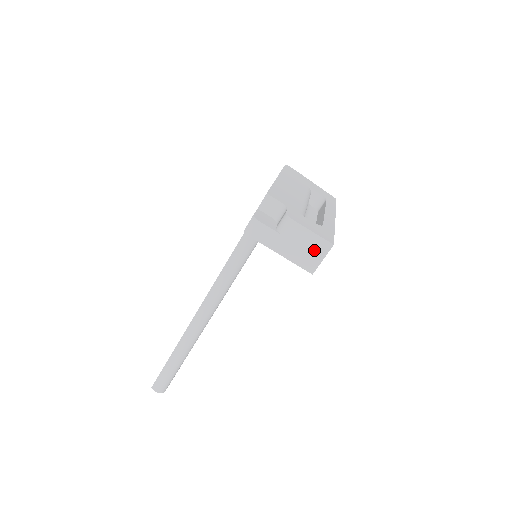
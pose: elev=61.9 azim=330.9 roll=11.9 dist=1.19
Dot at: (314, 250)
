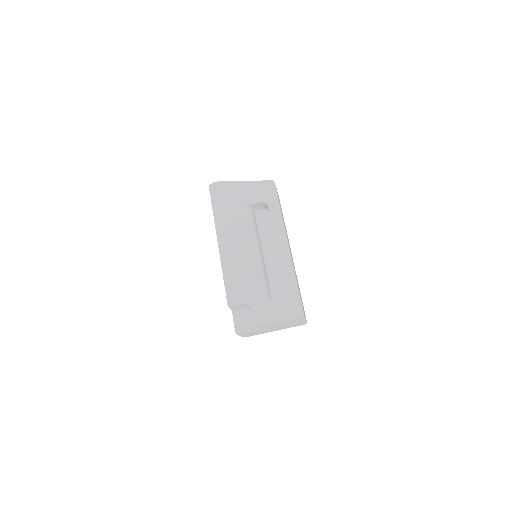
Dot at: (294, 322)
